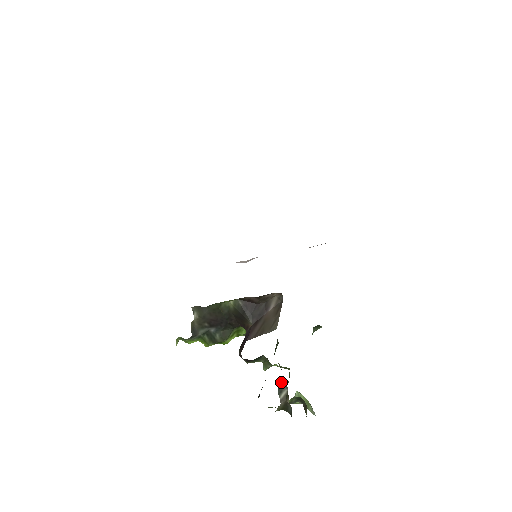
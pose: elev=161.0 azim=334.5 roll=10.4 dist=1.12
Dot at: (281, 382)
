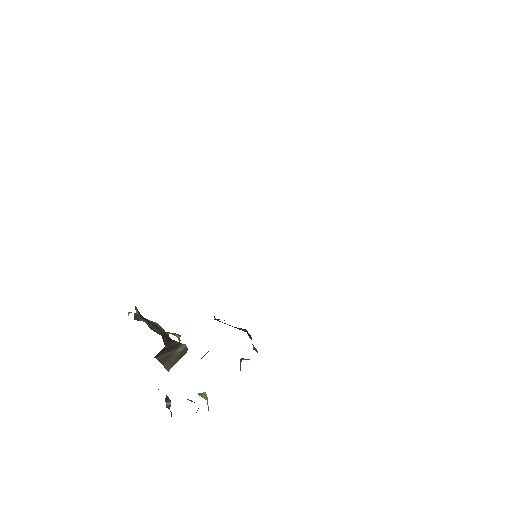
Dot at: (168, 397)
